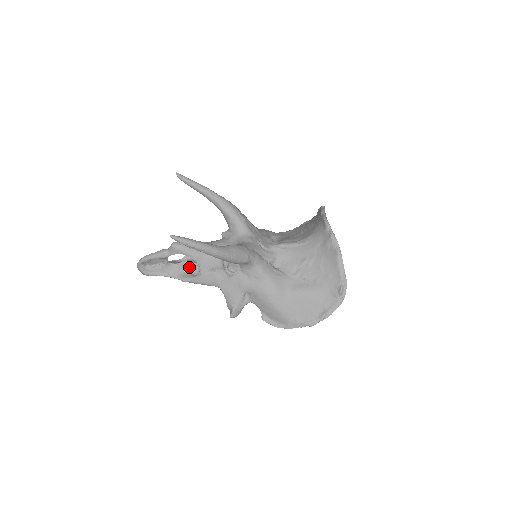
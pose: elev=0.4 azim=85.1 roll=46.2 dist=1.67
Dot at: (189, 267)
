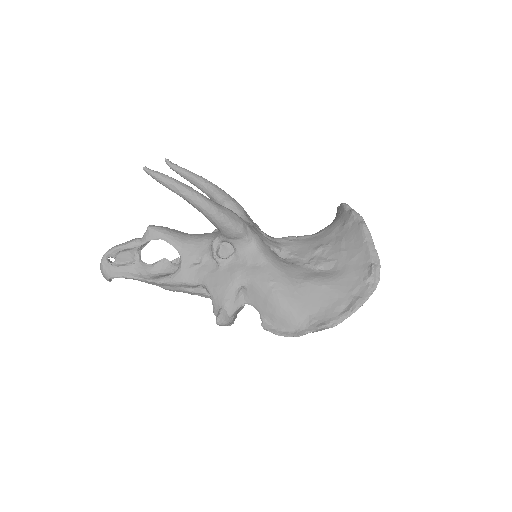
Dot at: (167, 267)
